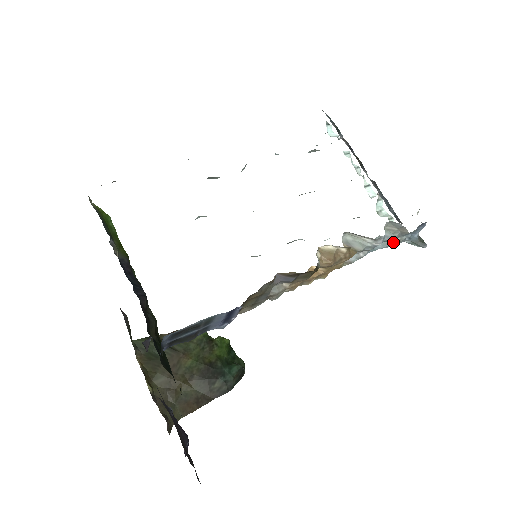
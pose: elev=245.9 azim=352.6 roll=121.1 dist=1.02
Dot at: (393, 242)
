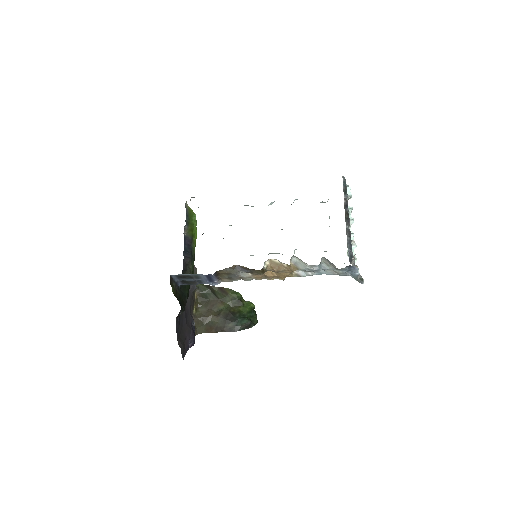
Dot at: (334, 272)
